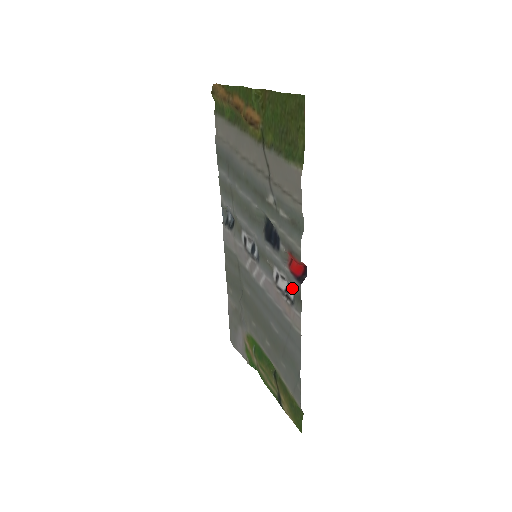
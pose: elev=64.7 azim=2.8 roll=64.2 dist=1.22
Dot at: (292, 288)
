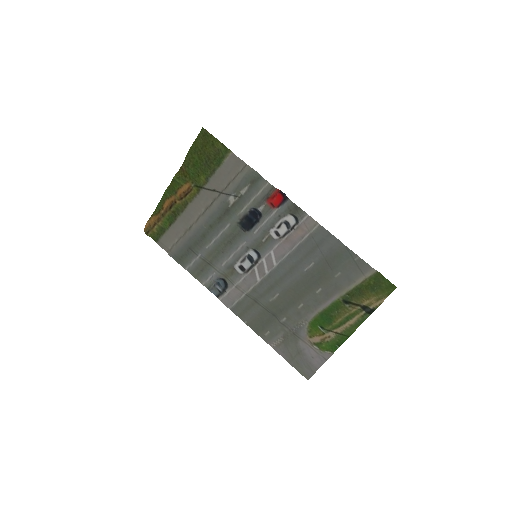
Dot at: (288, 213)
